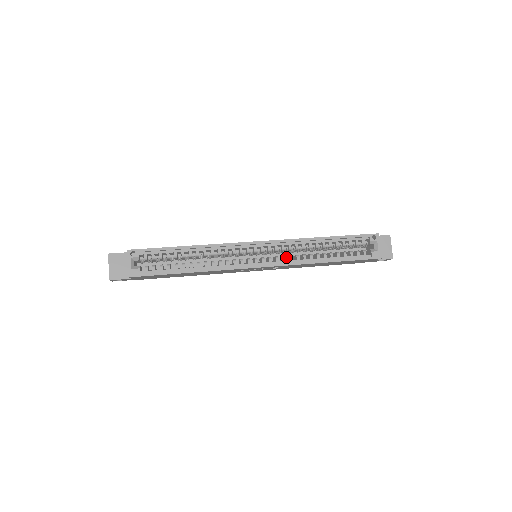
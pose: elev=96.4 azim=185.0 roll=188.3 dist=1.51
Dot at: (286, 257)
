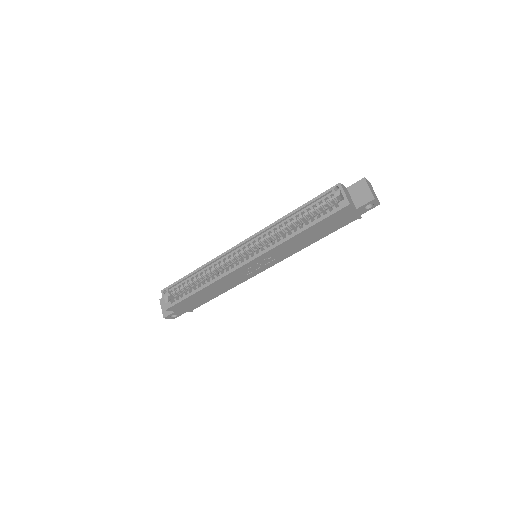
Dot at: occluded
